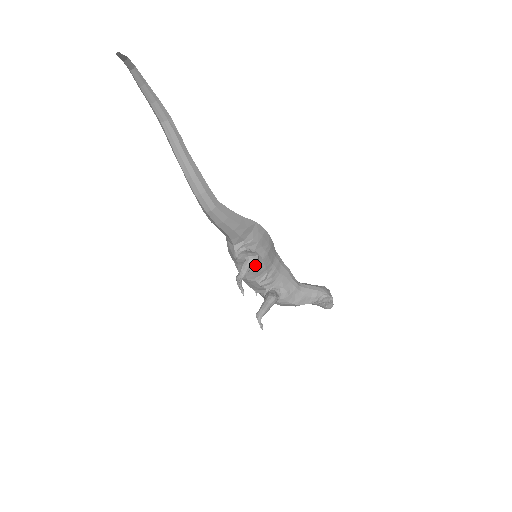
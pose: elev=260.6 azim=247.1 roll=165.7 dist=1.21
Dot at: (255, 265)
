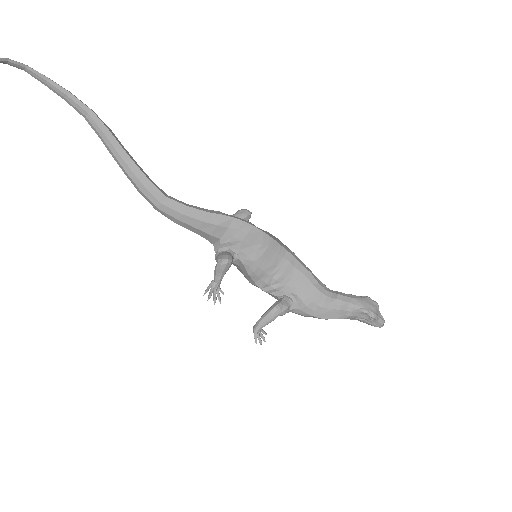
Dot at: (244, 268)
